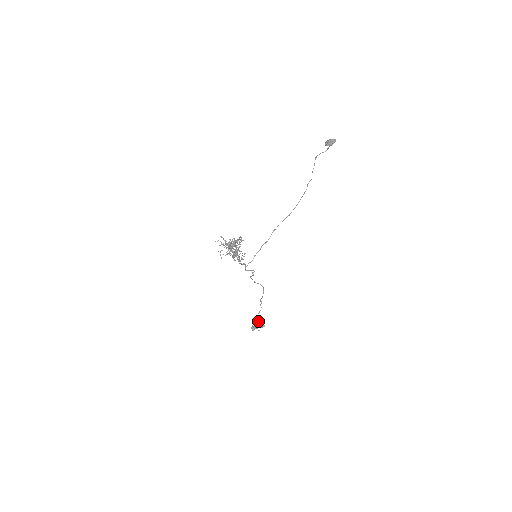
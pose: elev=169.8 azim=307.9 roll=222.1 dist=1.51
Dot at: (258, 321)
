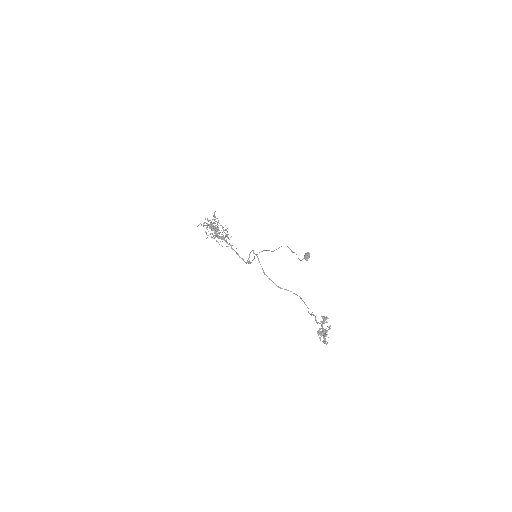
Dot at: occluded
